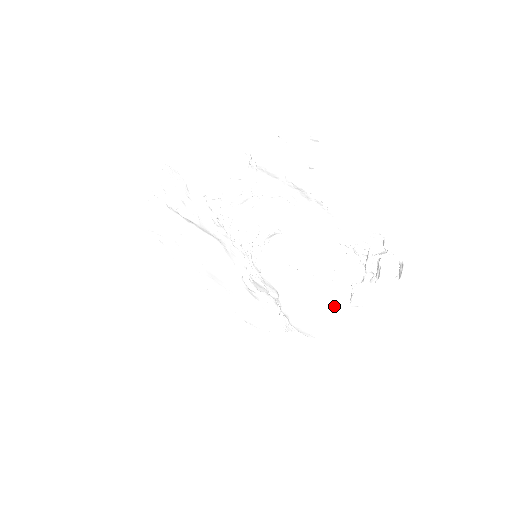
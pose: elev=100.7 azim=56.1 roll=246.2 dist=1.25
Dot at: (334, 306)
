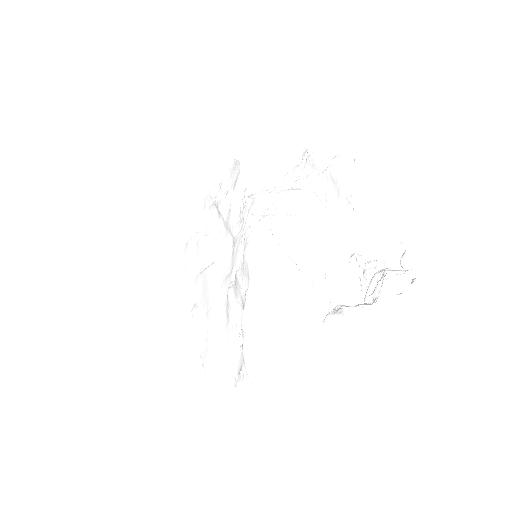
Dot at: (302, 320)
